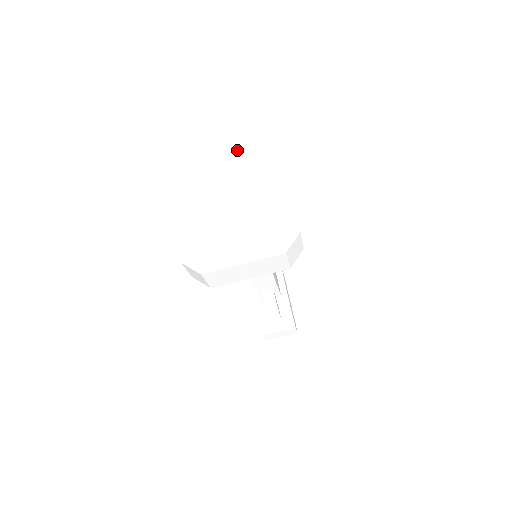
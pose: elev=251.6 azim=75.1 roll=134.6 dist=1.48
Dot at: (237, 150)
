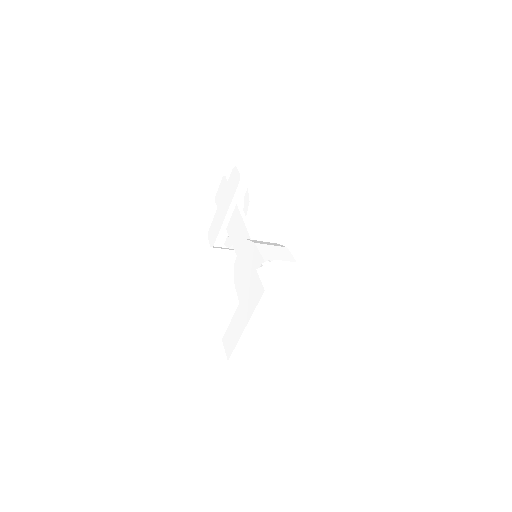
Dot at: (317, 301)
